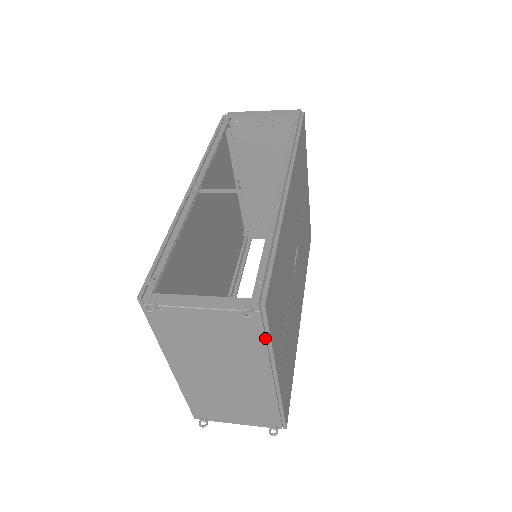
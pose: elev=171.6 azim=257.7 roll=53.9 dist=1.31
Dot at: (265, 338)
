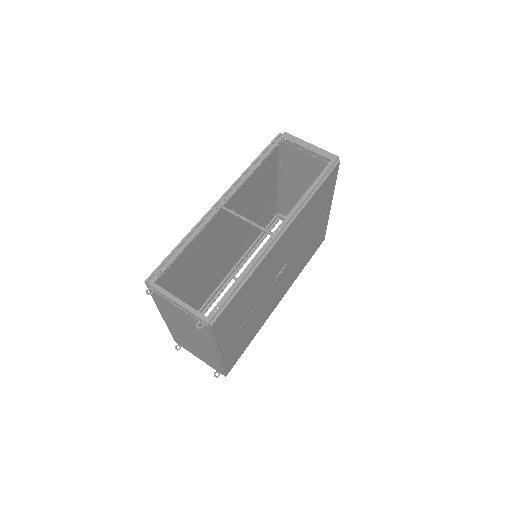
Dot at: (212, 337)
